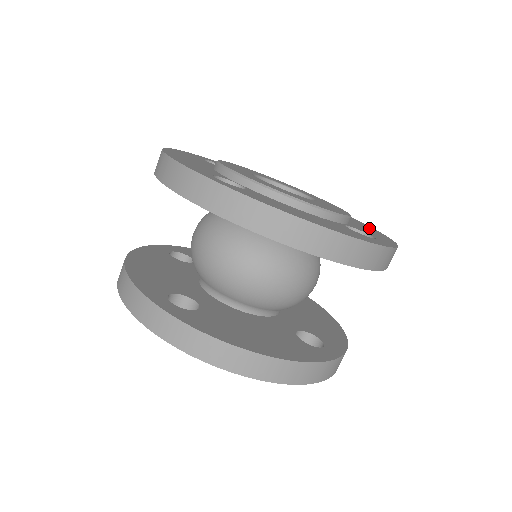
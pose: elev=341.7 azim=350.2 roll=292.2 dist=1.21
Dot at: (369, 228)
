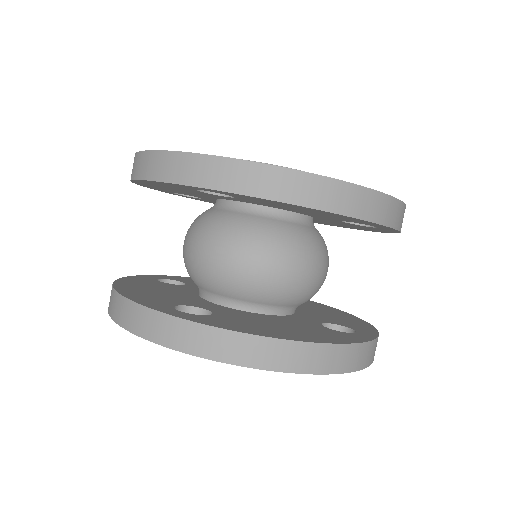
Dot at: occluded
